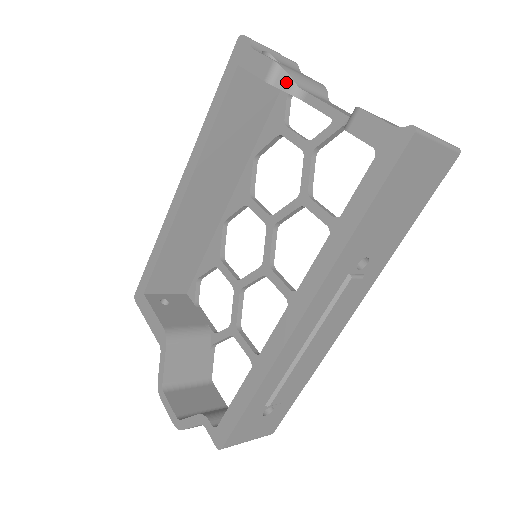
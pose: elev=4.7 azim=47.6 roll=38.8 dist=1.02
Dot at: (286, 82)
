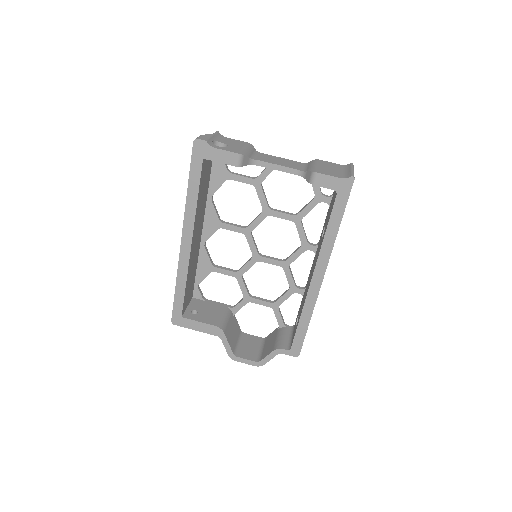
Dot at: (246, 161)
